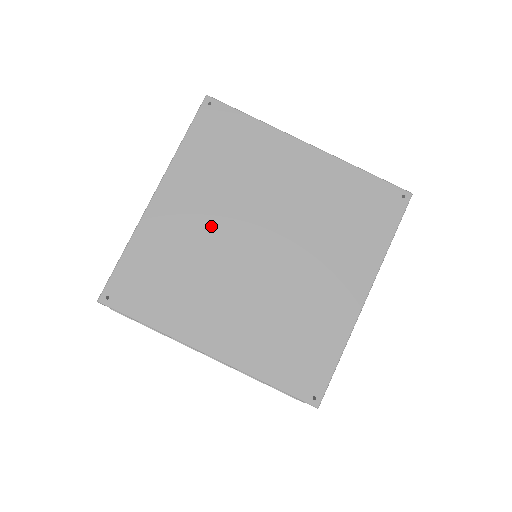
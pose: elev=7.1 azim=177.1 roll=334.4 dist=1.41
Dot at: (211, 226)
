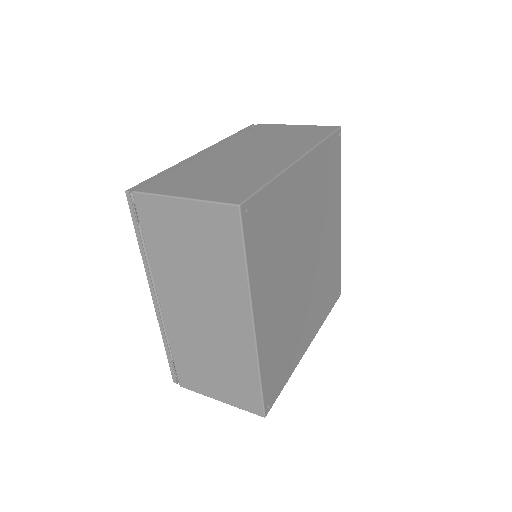
Dot at: (286, 292)
